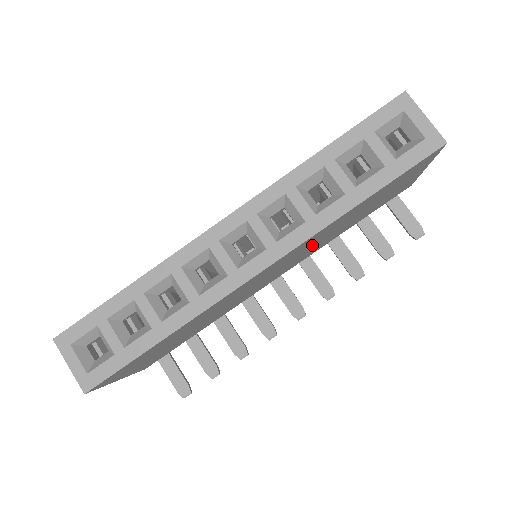
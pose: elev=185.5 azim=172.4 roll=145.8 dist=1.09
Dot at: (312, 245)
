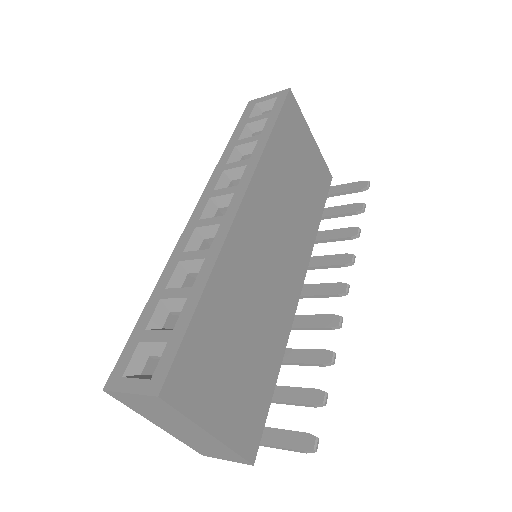
Dot at: (283, 208)
